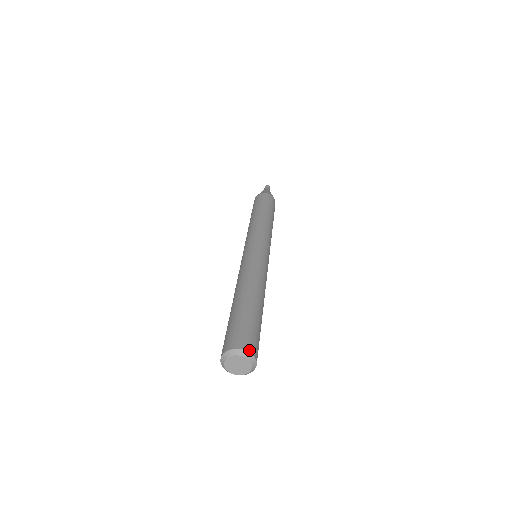
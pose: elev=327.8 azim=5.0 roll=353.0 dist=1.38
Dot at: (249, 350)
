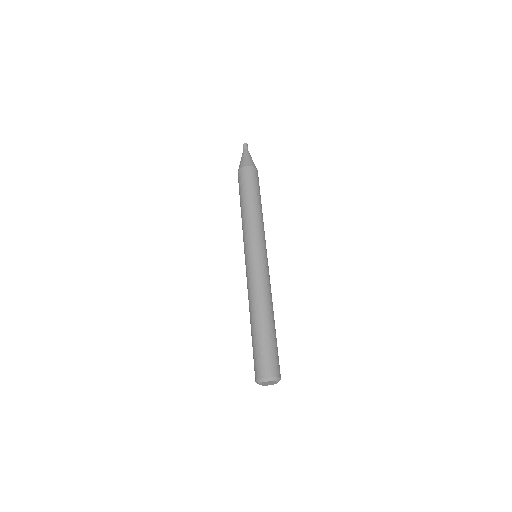
Dot at: (267, 376)
